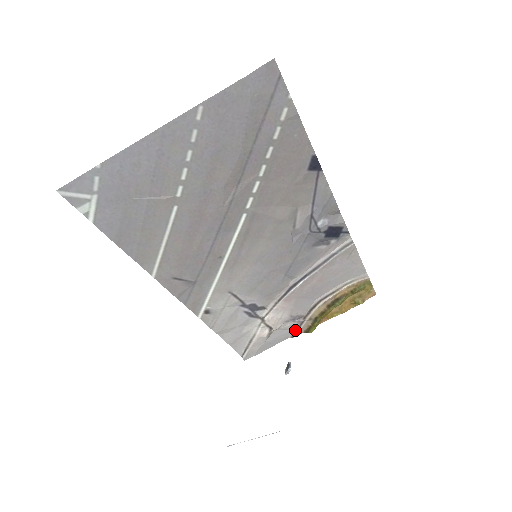
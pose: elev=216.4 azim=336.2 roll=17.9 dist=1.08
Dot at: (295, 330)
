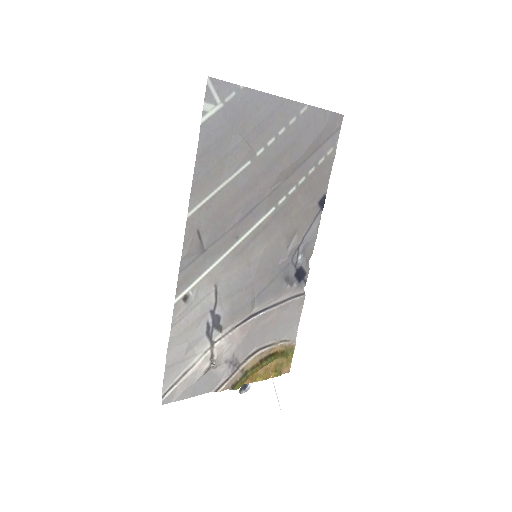
Dot at: (223, 381)
